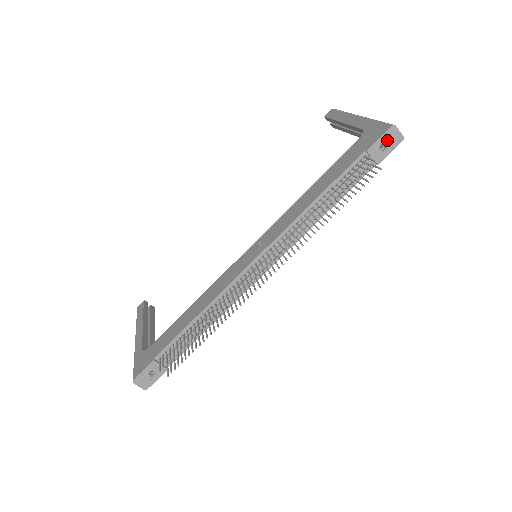
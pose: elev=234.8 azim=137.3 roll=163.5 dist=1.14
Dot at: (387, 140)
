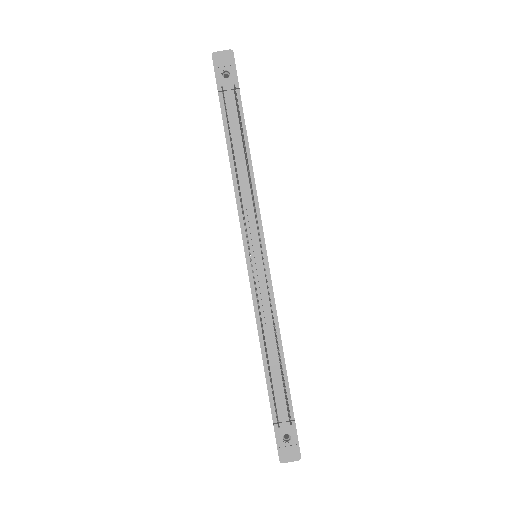
Dot at: (222, 67)
